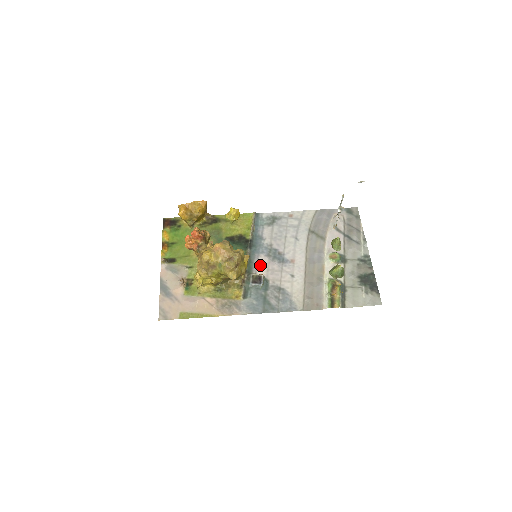
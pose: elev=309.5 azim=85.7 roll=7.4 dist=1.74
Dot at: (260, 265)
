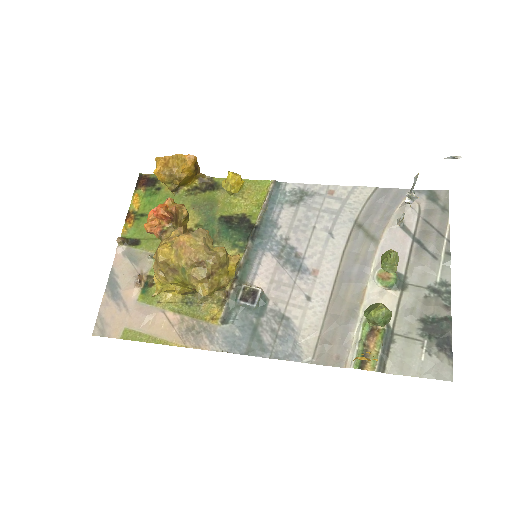
Dot at: (261, 271)
